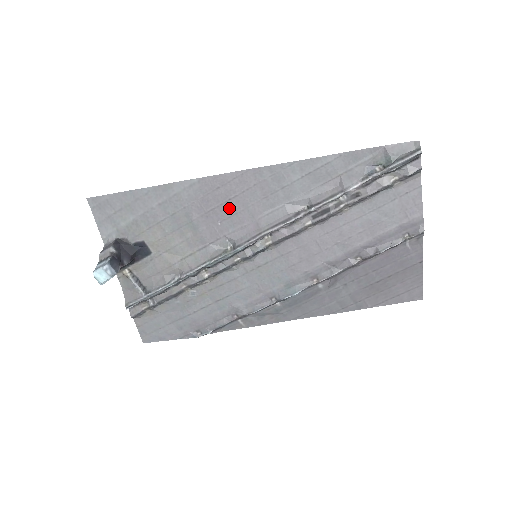
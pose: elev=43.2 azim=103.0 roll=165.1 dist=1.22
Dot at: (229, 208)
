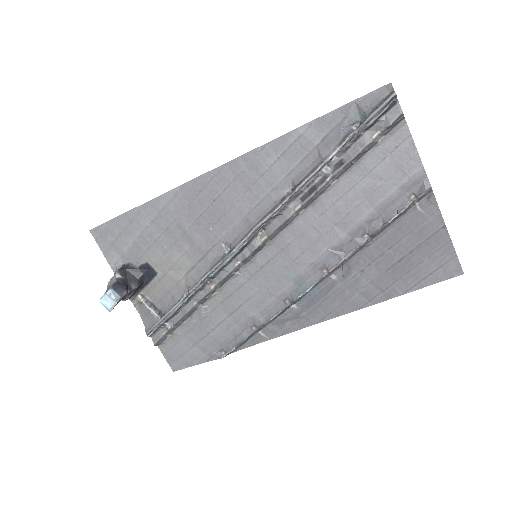
Dot at: (216, 210)
